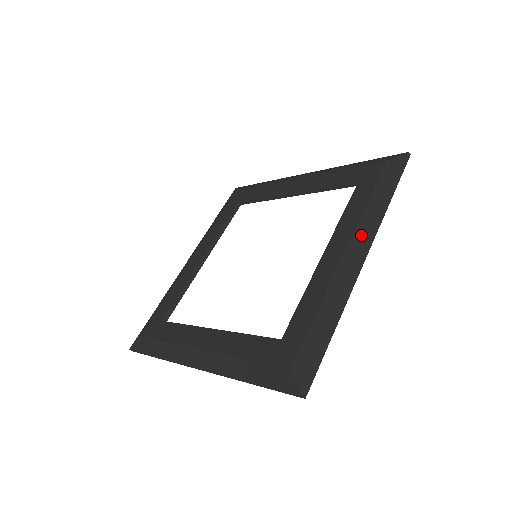
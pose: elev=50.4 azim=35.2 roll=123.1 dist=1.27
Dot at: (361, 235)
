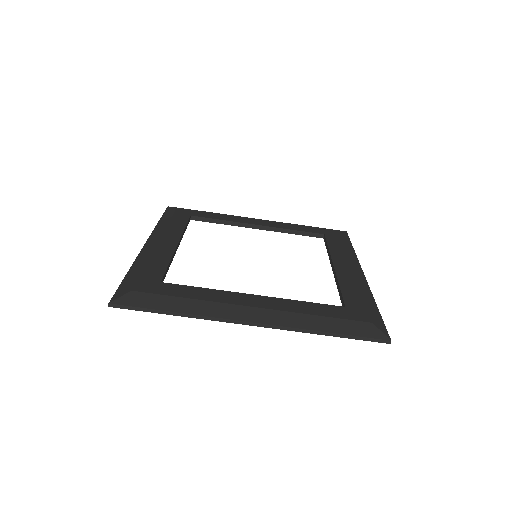
Dot at: (355, 262)
